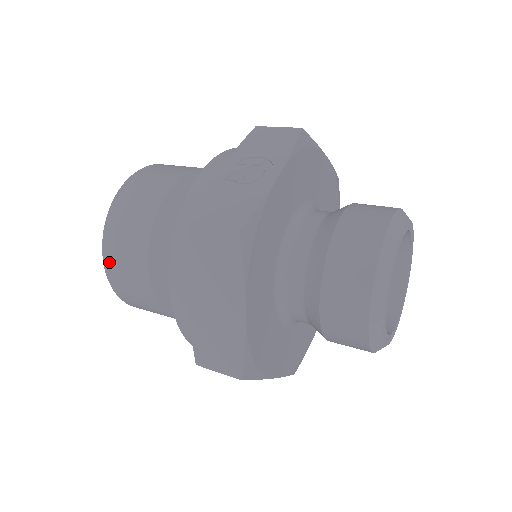
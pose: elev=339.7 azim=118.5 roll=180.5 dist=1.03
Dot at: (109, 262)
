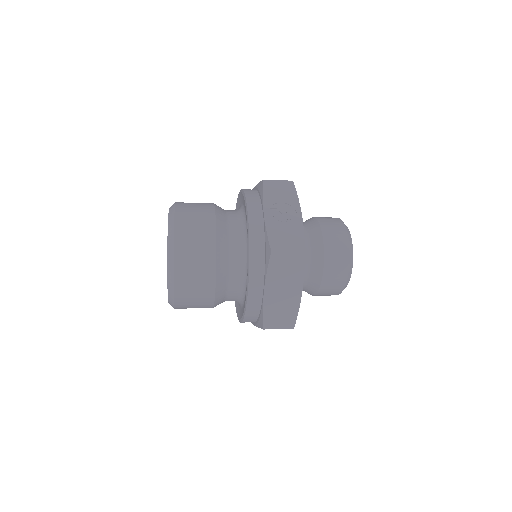
Dot at: (180, 282)
